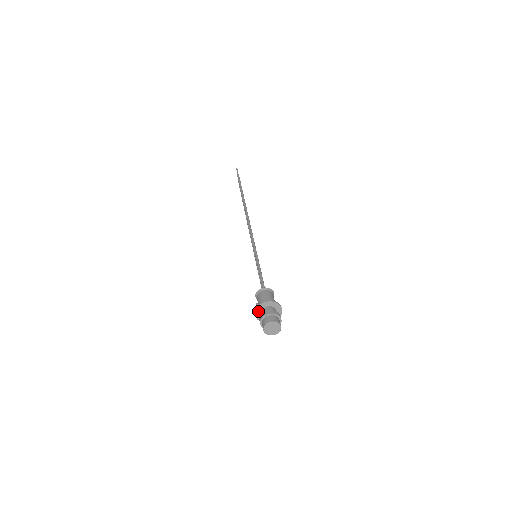
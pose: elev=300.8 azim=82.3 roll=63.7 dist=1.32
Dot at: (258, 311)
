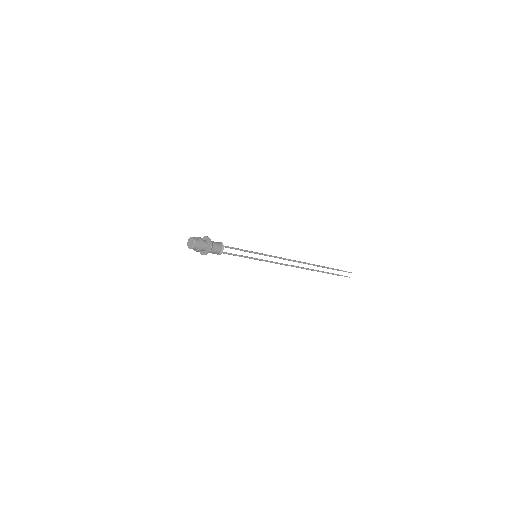
Dot at: occluded
